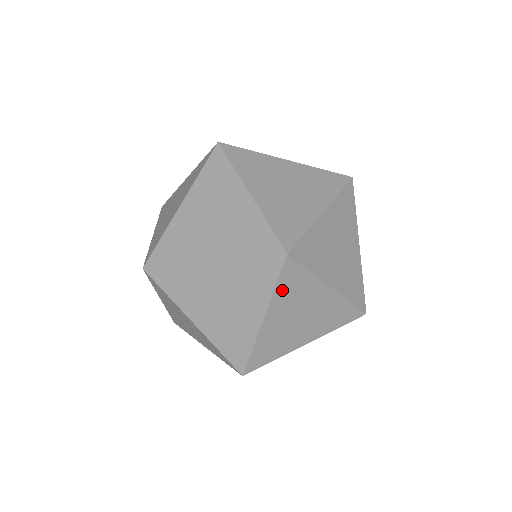
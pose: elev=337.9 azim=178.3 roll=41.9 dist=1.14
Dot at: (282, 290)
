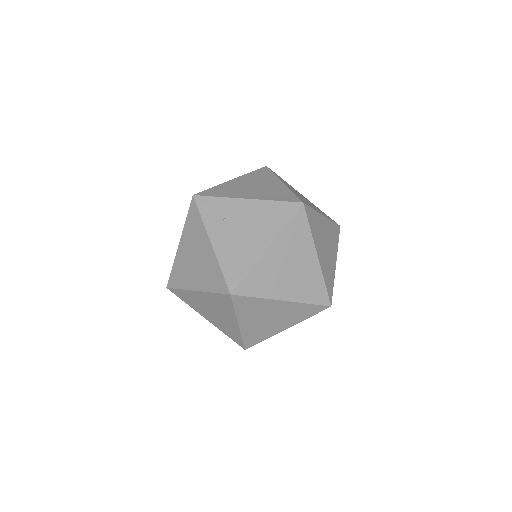
Dot at: occluded
